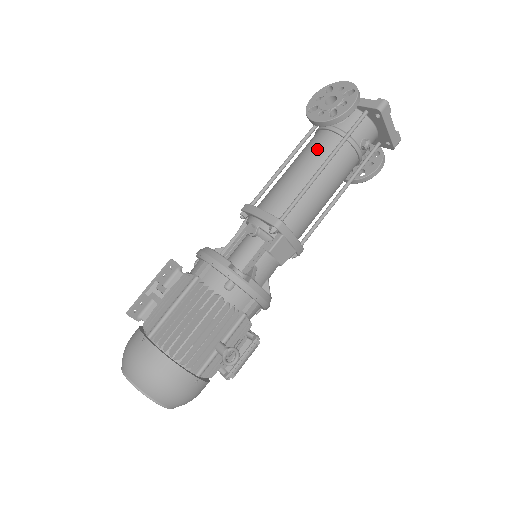
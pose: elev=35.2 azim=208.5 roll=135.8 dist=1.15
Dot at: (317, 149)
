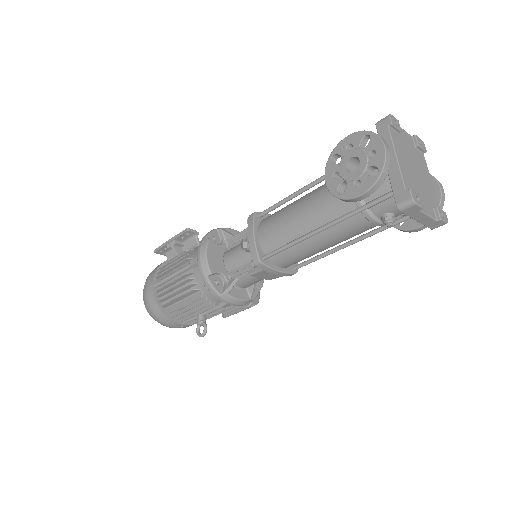
Dot at: (327, 203)
